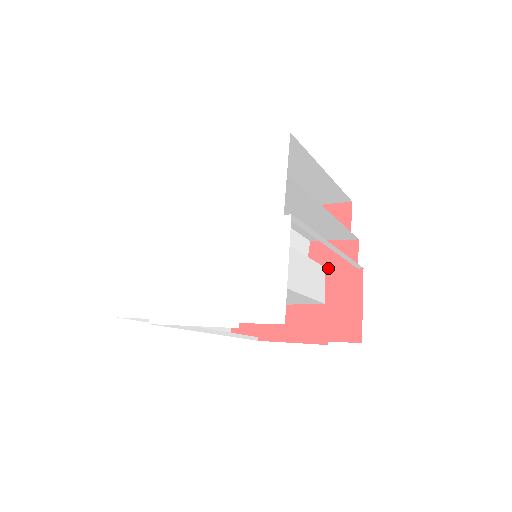
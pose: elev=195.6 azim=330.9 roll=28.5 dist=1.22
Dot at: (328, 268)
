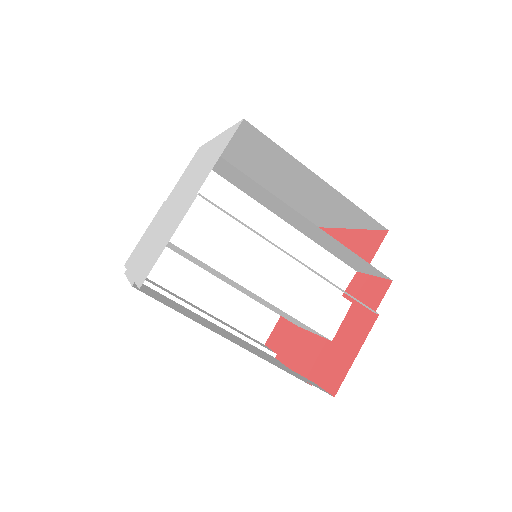
Dot at: (354, 304)
